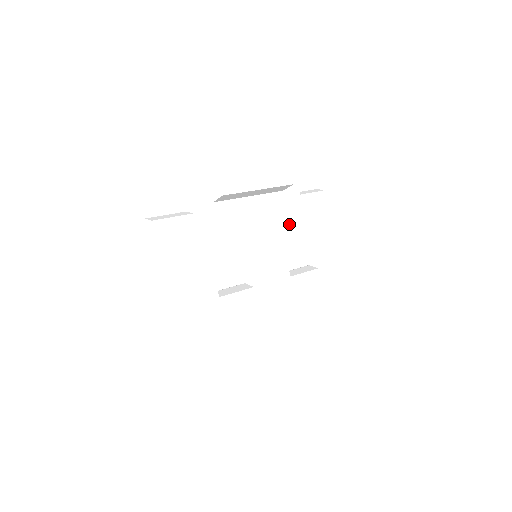
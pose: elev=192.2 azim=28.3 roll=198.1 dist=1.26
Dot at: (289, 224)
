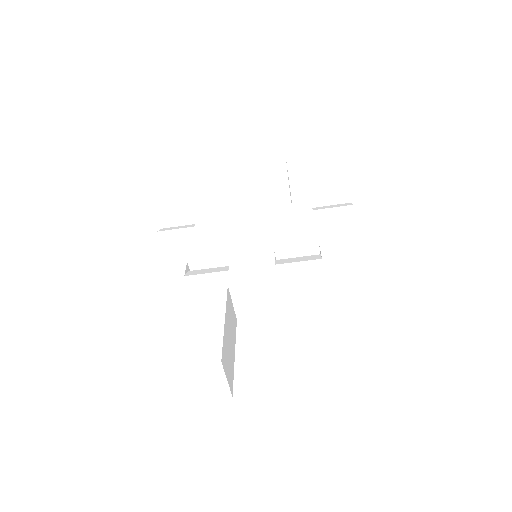
Dot at: (289, 222)
